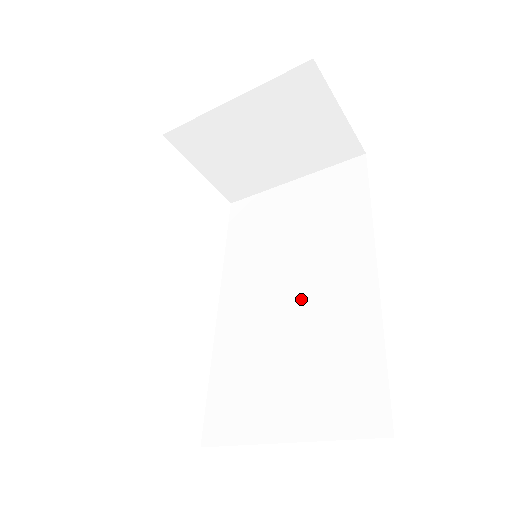
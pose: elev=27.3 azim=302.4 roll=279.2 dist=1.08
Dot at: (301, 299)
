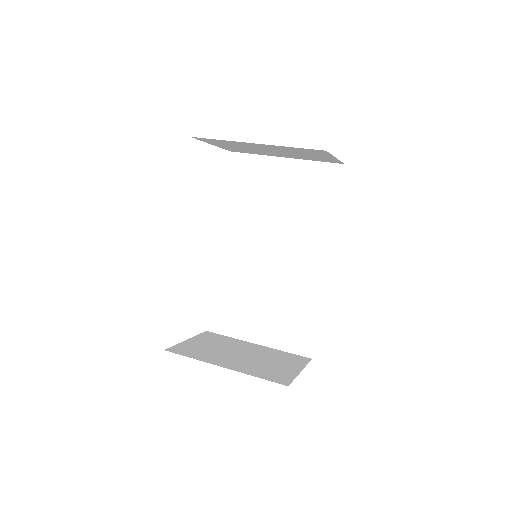
Dot at: (277, 265)
